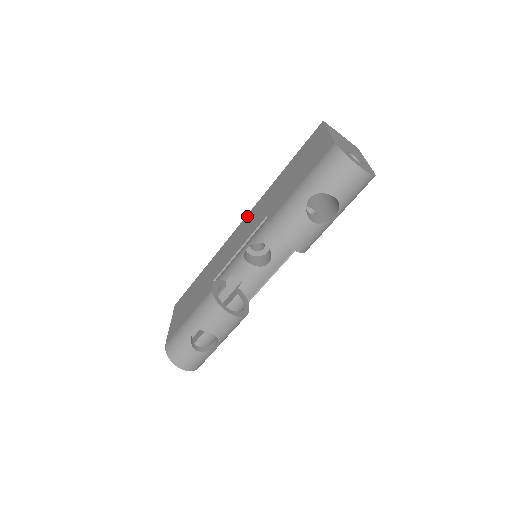
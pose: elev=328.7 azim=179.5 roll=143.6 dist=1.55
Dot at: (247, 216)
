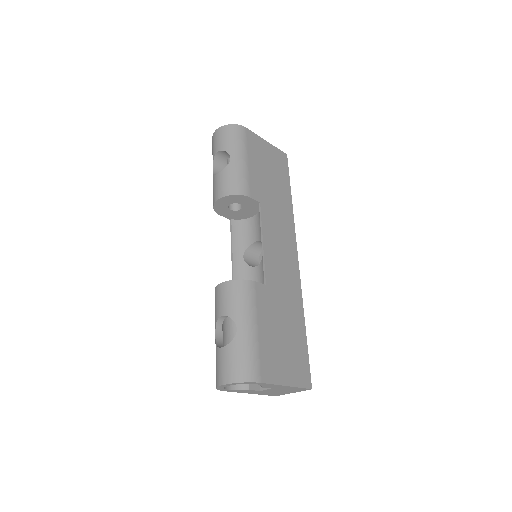
Dot at: occluded
